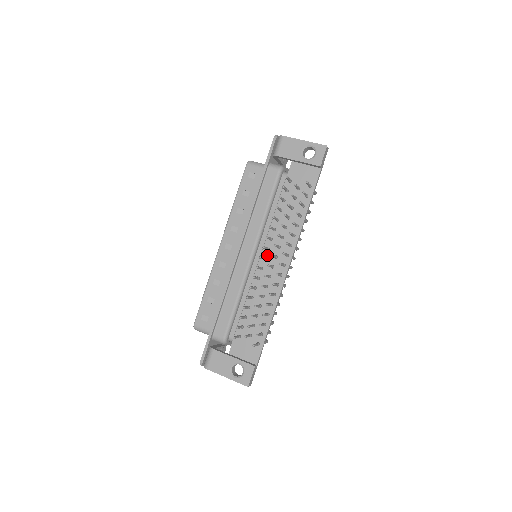
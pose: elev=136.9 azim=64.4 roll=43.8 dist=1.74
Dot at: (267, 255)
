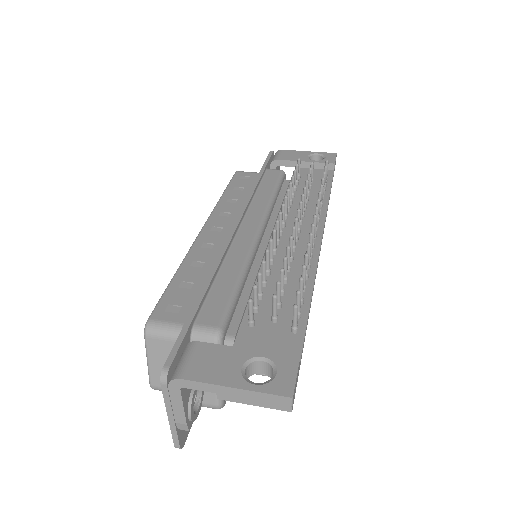
Dot at: (283, 231)
